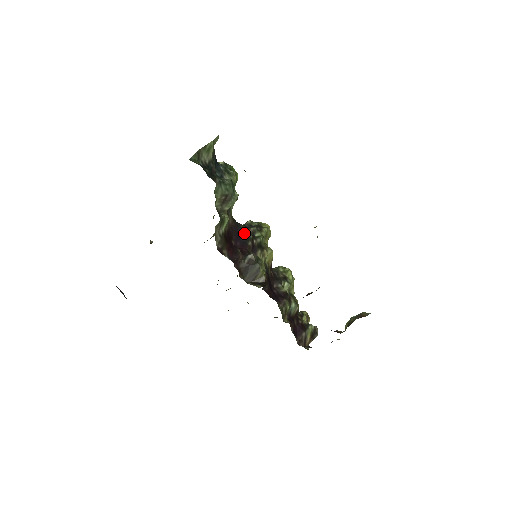
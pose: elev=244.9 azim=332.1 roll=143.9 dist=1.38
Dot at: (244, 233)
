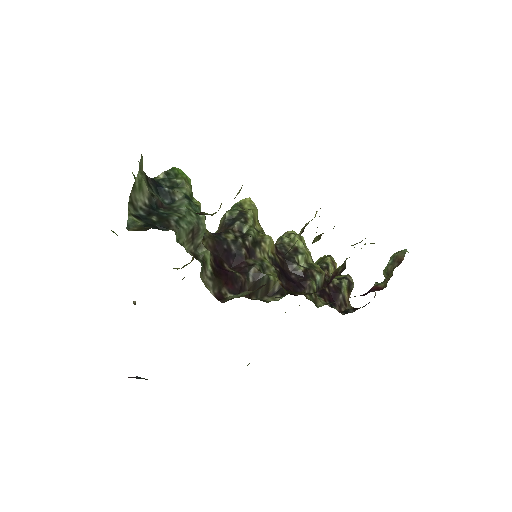
Dot at: (231, 243)
